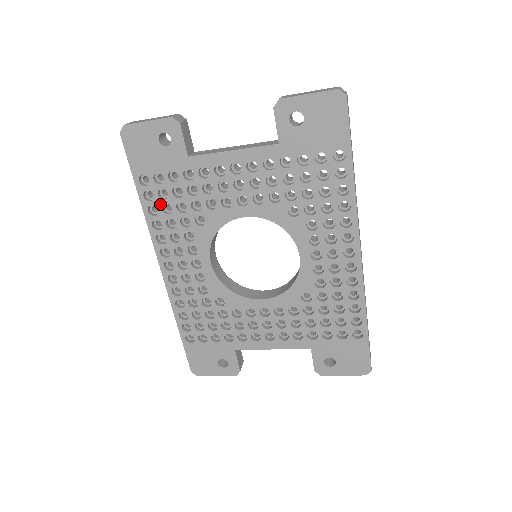
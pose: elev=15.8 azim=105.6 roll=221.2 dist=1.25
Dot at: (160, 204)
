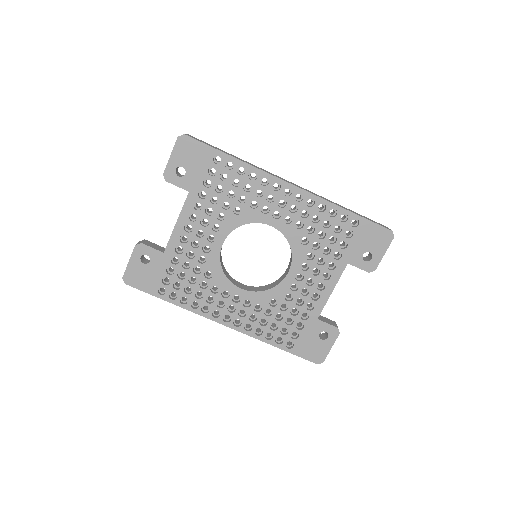
Dot at: (182, 293)
